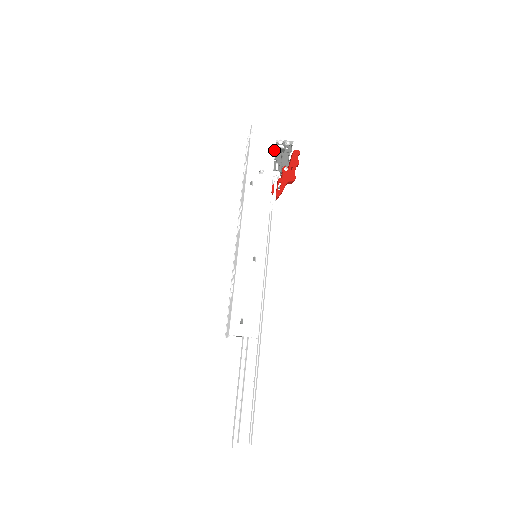
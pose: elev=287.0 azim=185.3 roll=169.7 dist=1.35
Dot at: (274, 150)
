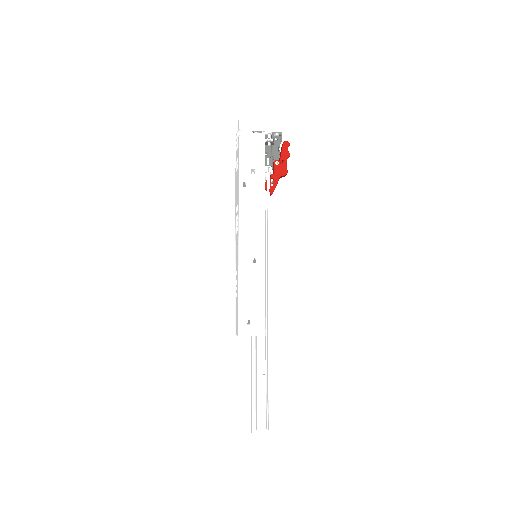
Dot at: (263, 146)
